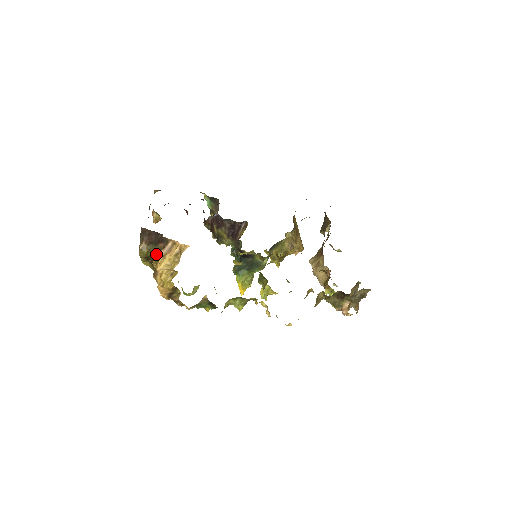
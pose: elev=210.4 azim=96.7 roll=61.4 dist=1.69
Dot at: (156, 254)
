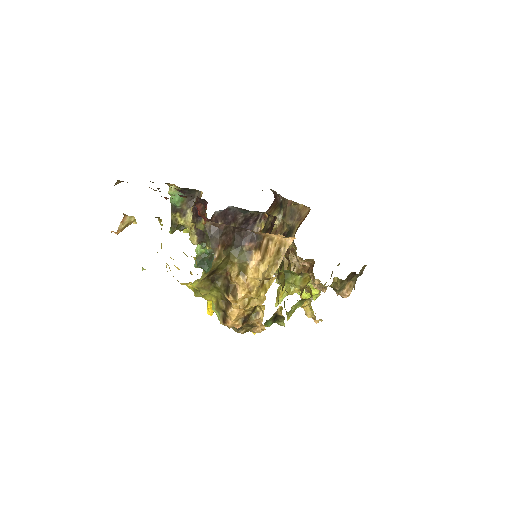
Dot at: (240, 261)
